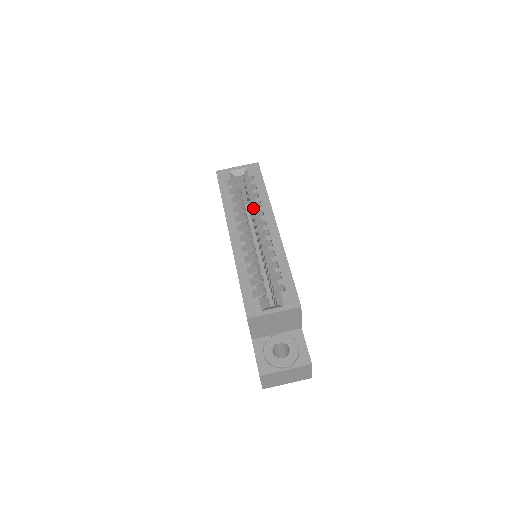
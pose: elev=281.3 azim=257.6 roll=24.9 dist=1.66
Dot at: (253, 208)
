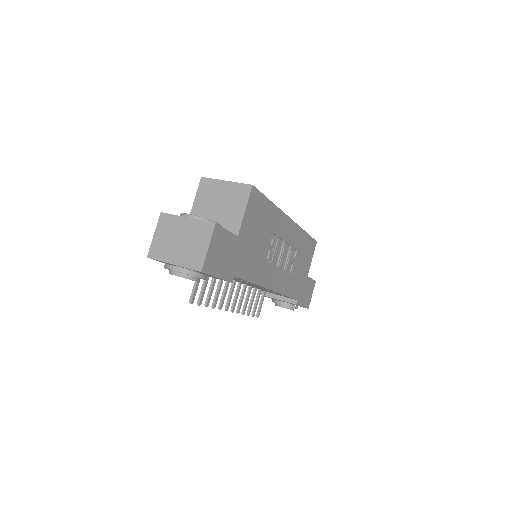
Dot at: occluded
